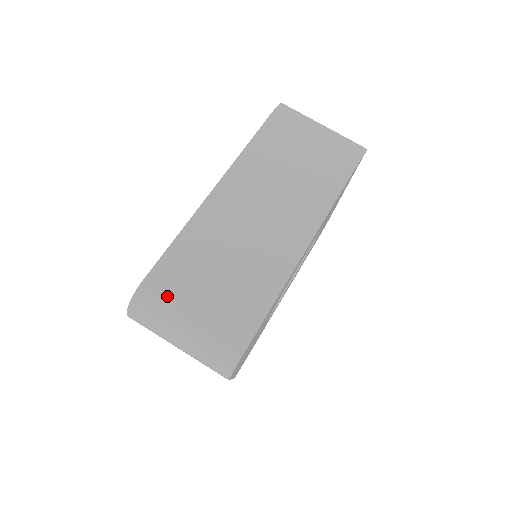
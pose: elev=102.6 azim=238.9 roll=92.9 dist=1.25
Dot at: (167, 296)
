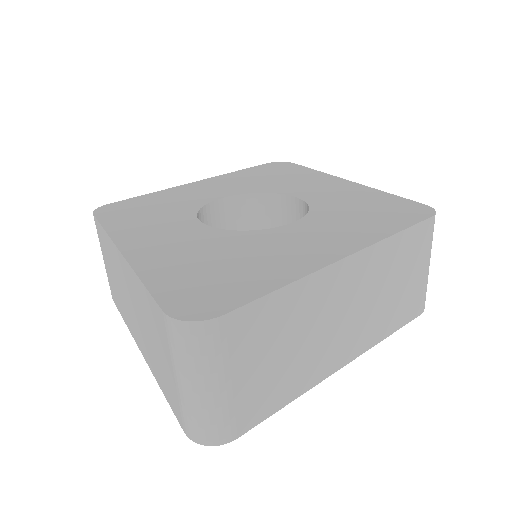
Dot at: (229, 347)
